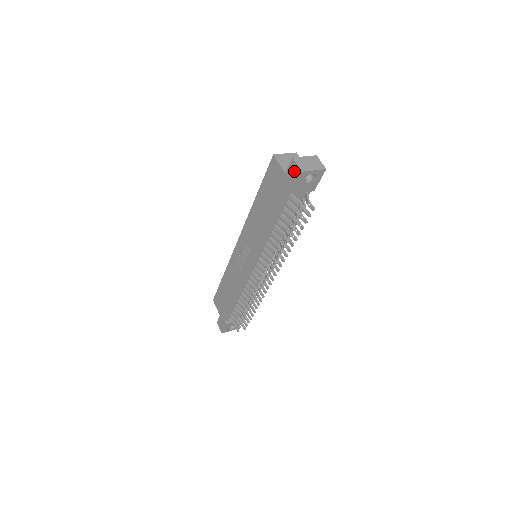
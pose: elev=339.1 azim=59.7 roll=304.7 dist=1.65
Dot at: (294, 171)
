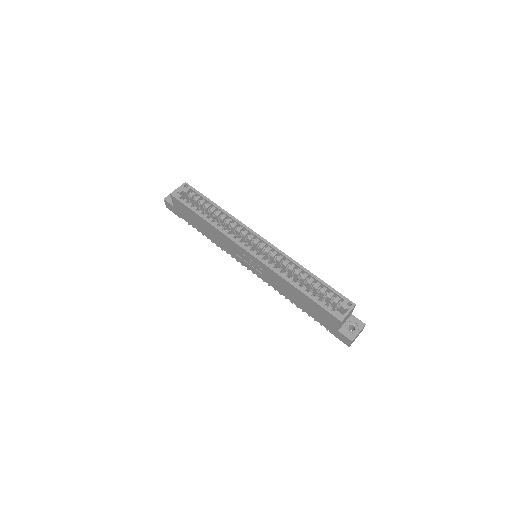
Dot at: (345, 341)
